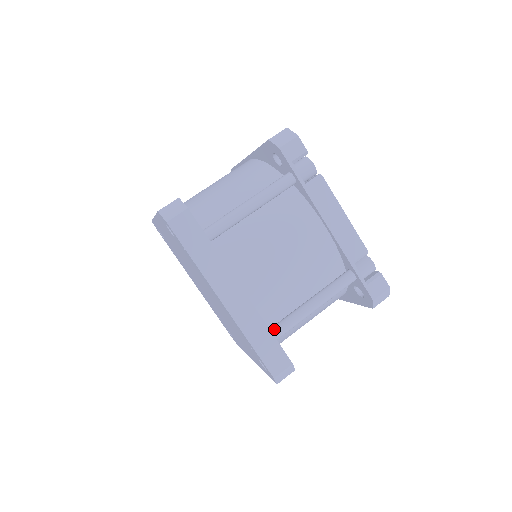
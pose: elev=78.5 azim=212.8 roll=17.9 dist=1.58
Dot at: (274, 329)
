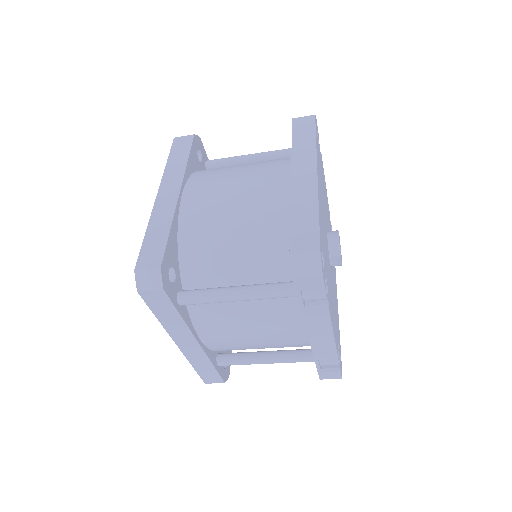
Dot at: (221, 361)
